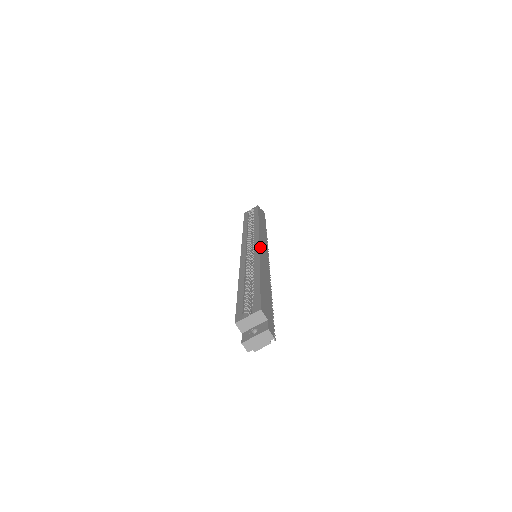
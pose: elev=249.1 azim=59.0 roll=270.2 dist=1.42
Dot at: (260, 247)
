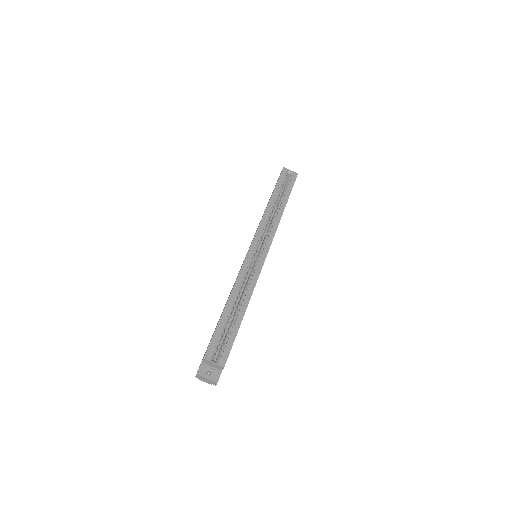
Dot at: occluded
